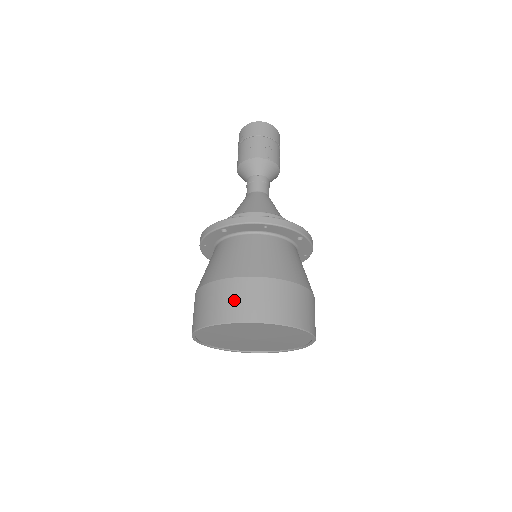
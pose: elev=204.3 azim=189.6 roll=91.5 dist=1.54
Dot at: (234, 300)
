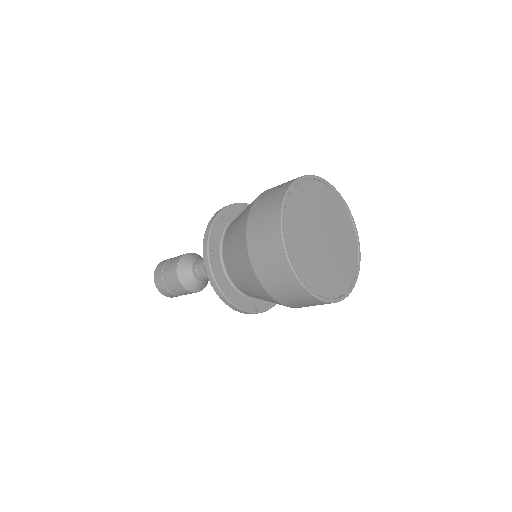
Dot at: (264, 214)
